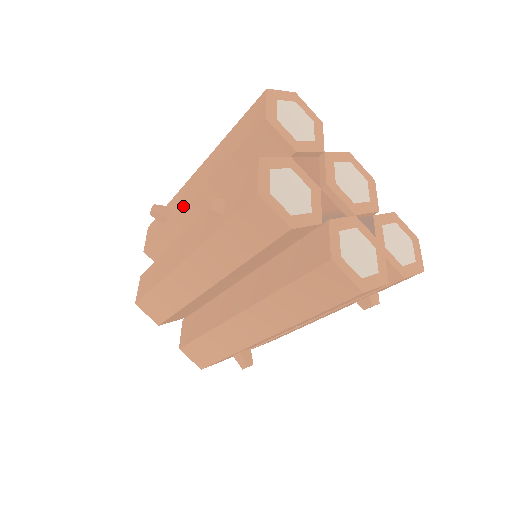
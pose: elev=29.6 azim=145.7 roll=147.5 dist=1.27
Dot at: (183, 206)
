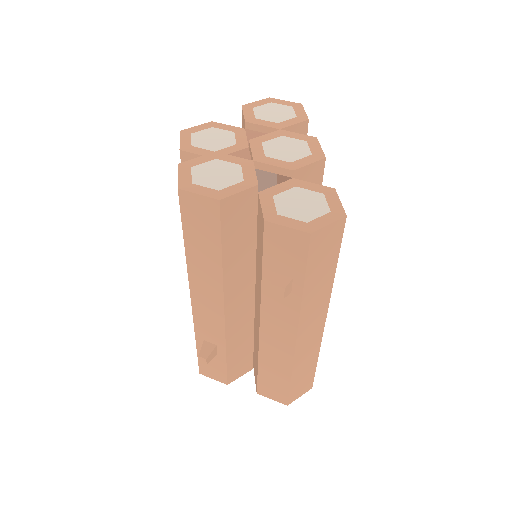
Dot at: occluded
